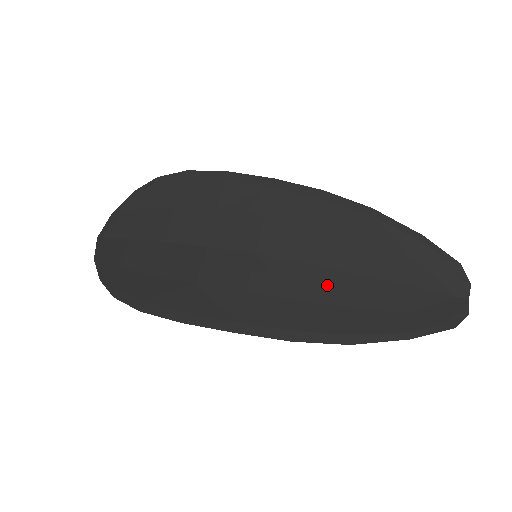
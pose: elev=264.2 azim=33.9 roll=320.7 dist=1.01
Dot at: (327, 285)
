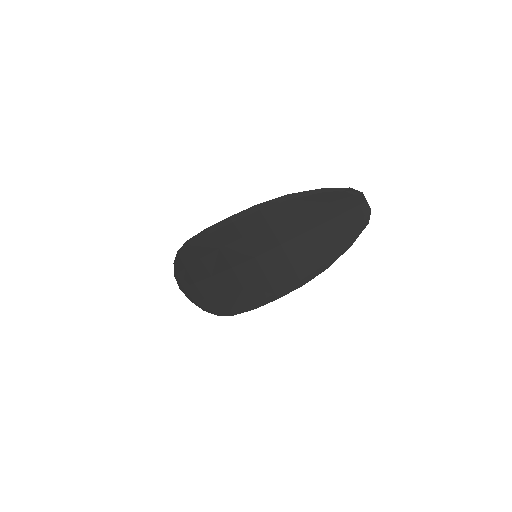
Dot at: (298, 248)
